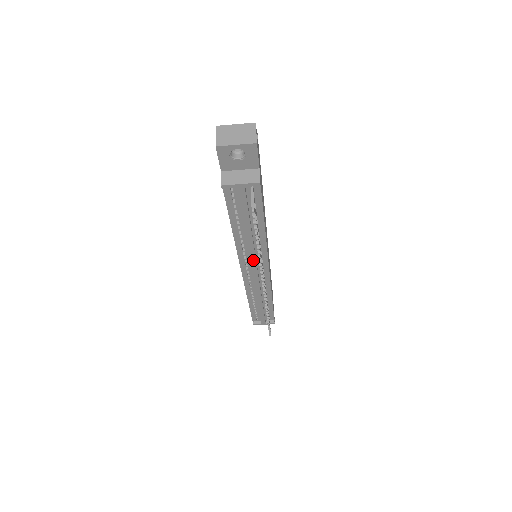
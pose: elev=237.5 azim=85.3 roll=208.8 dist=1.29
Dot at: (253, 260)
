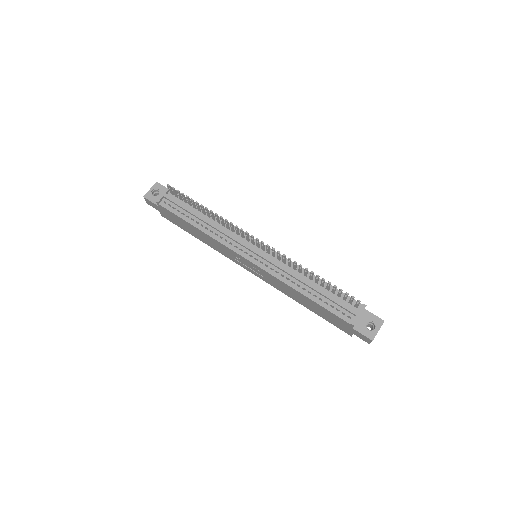
Dot at: (234, 238)
